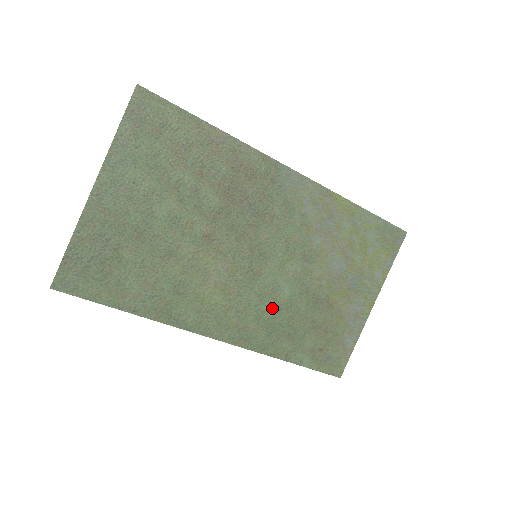
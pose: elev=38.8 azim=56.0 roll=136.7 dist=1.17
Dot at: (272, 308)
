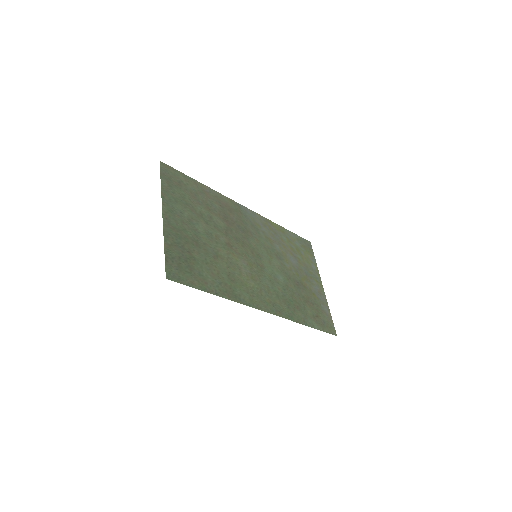
Dot at: (280, 289)
